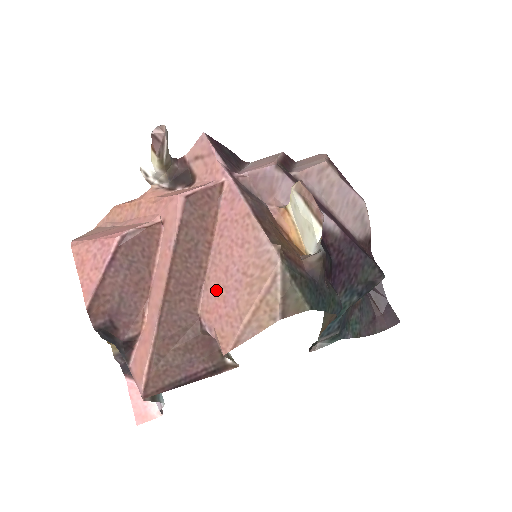
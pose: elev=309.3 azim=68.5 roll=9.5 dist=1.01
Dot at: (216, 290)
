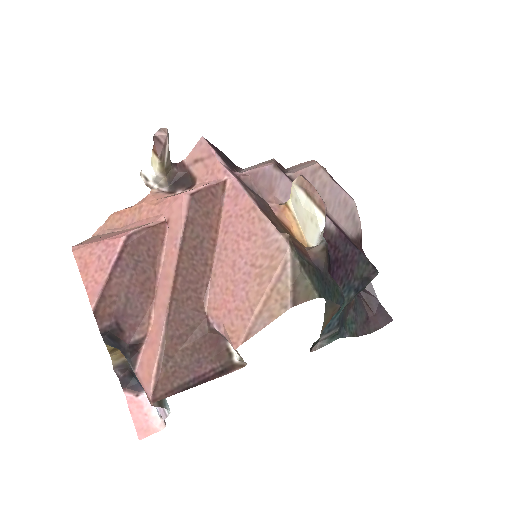
Dot at: (223, 286)
